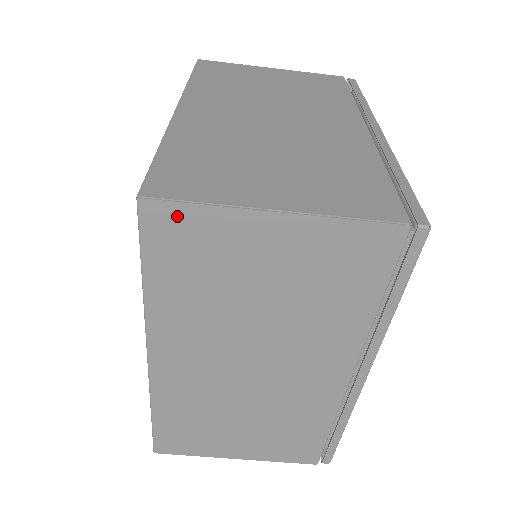
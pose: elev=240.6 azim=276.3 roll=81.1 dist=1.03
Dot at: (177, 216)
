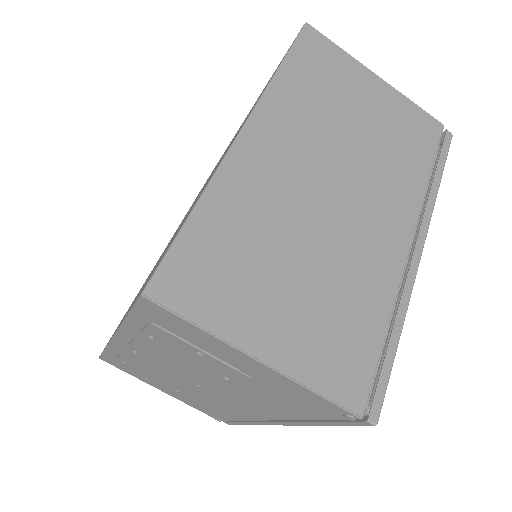
Dot at: (324, 44)
